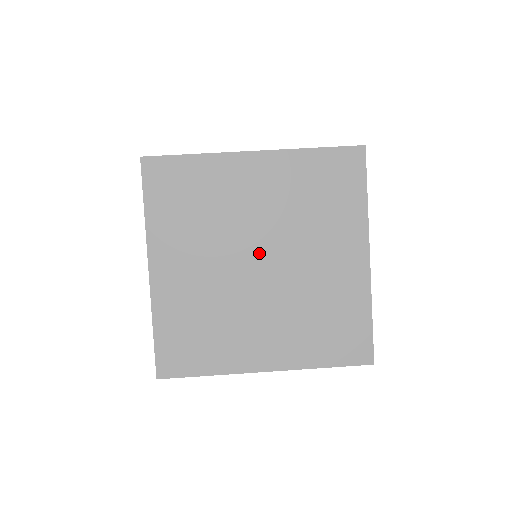
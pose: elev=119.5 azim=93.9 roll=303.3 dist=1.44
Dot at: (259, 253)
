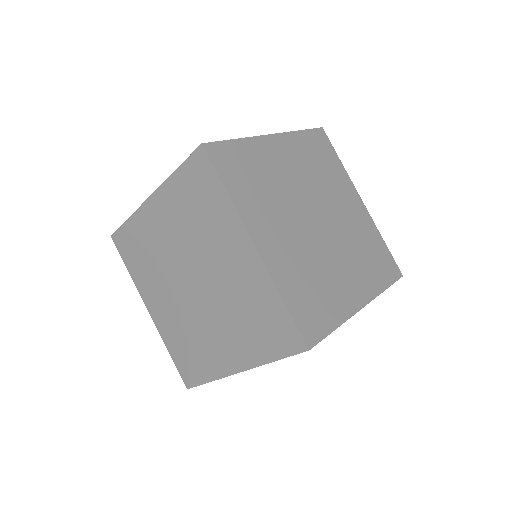
Dot at: (313, 212)
